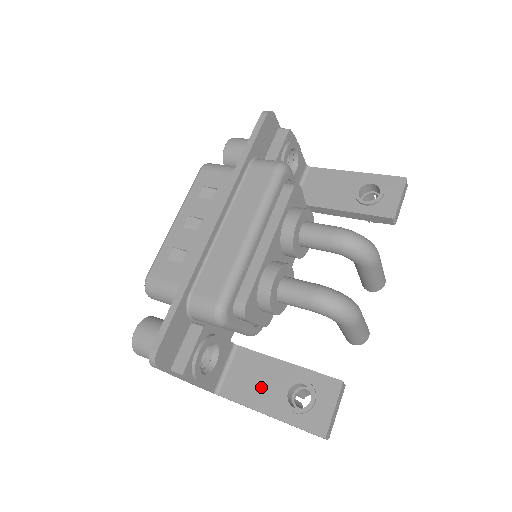
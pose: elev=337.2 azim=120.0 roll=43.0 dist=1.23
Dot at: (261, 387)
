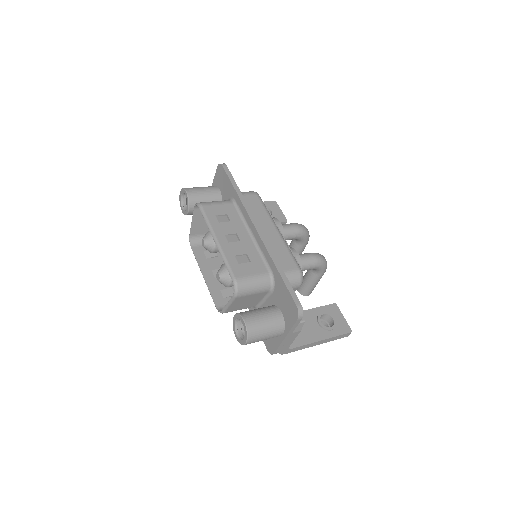
Dot at: (306, 330)
